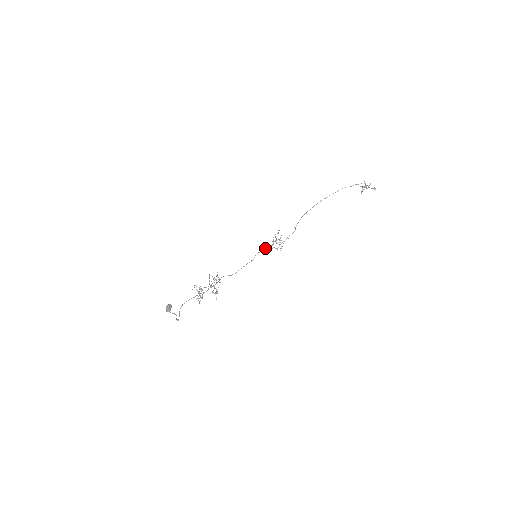
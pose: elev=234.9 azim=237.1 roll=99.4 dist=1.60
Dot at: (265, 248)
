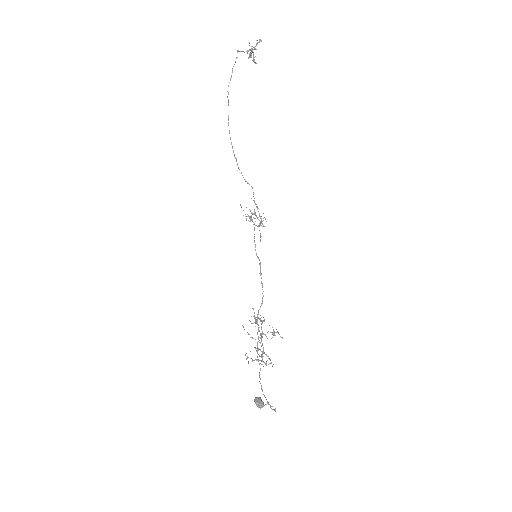
Dot at: (254, 237)
